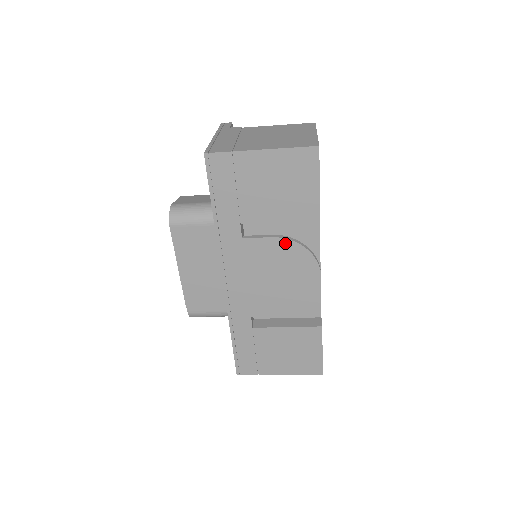
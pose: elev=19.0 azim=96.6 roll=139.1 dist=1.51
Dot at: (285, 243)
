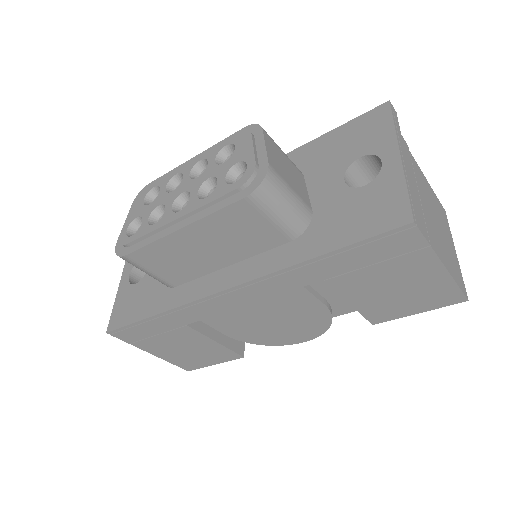
Dot at: (325, 314)
